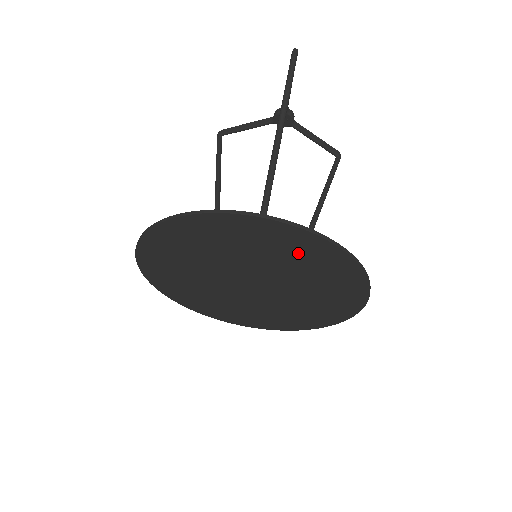
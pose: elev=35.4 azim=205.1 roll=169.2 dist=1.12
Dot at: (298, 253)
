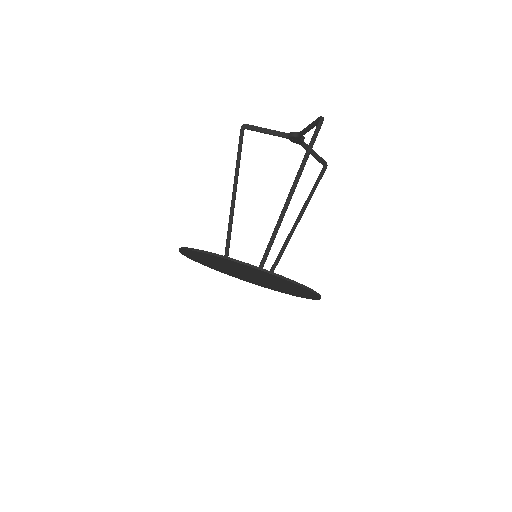
Dot at: (287, 284)
